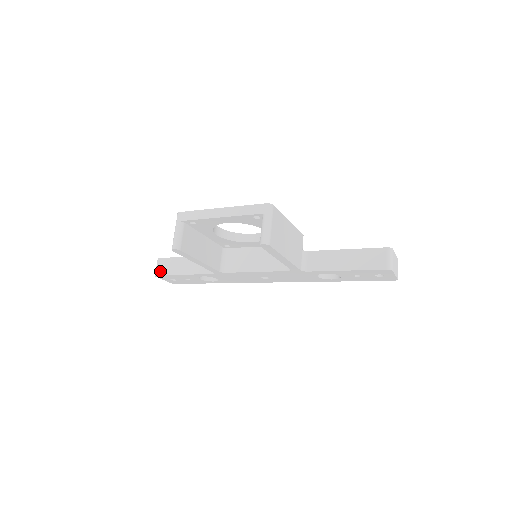
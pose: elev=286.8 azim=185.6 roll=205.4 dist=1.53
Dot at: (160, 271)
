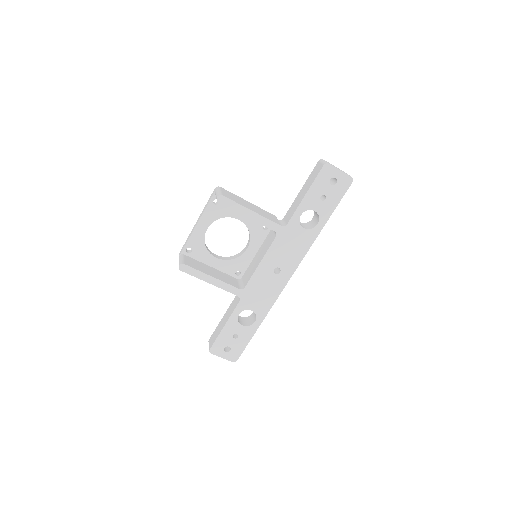
Dot at: (211, 344)
